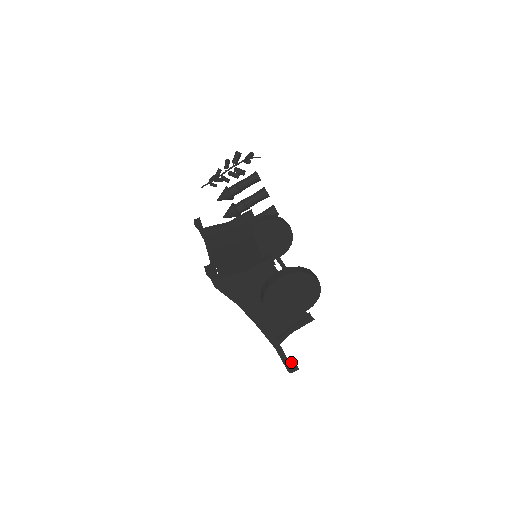
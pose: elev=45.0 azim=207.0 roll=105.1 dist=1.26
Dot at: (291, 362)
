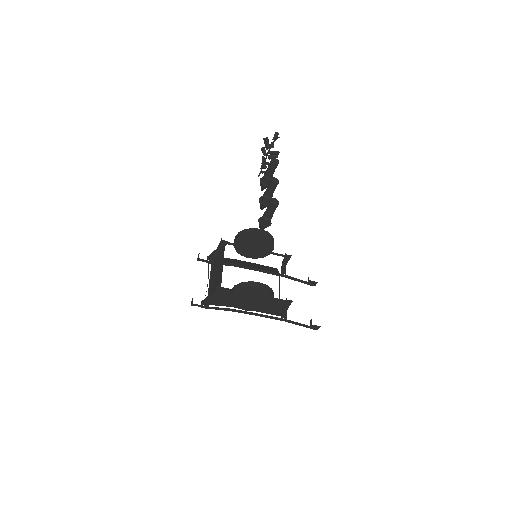
Dot at: (310, 324)
